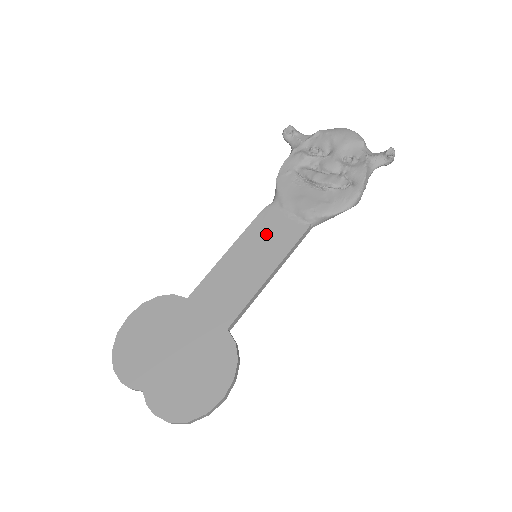
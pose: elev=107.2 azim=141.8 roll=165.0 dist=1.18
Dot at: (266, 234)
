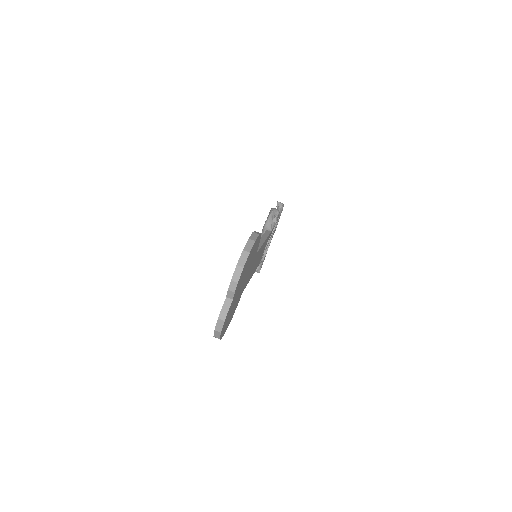
Dot at: occluded
